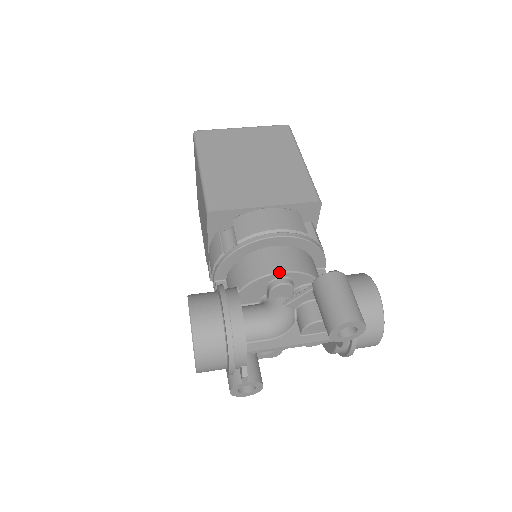
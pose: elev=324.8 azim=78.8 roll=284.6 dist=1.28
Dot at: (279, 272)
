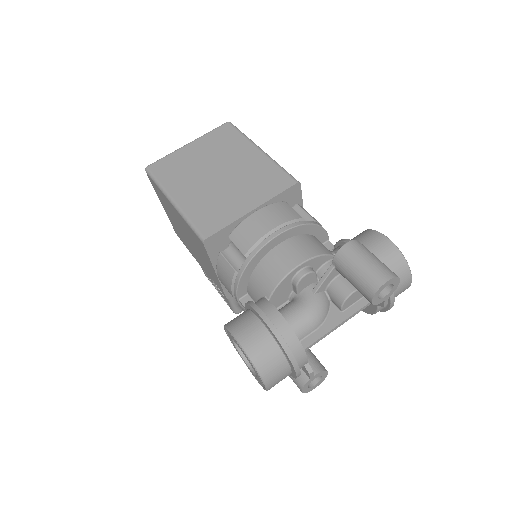
Dot at: (297, 266)
